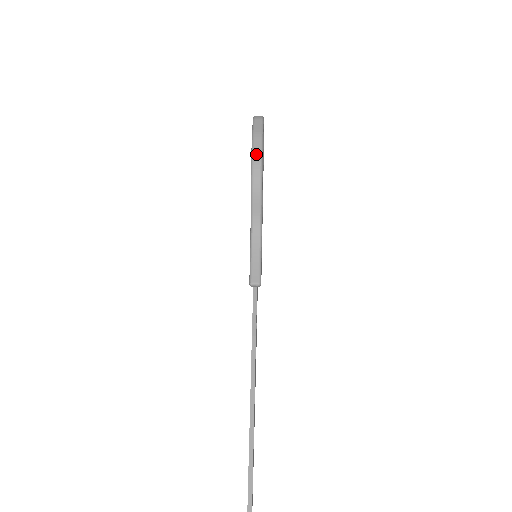
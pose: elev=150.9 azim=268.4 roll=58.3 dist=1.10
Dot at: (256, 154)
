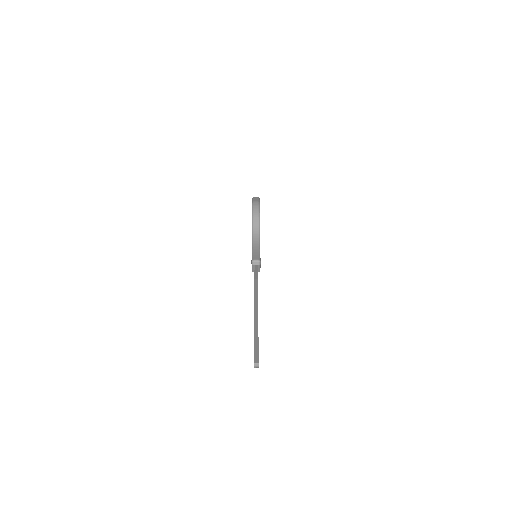
Dot at: (255, 200)
